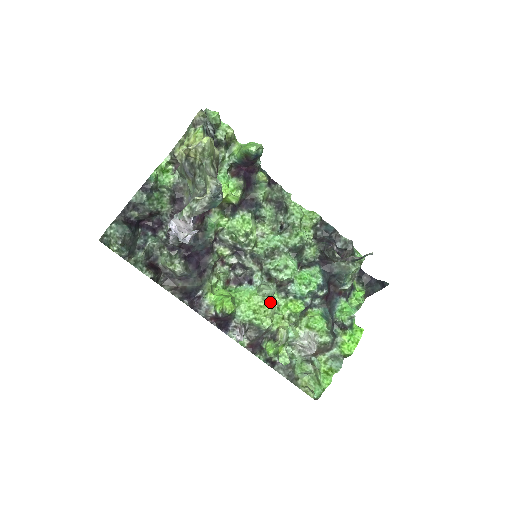
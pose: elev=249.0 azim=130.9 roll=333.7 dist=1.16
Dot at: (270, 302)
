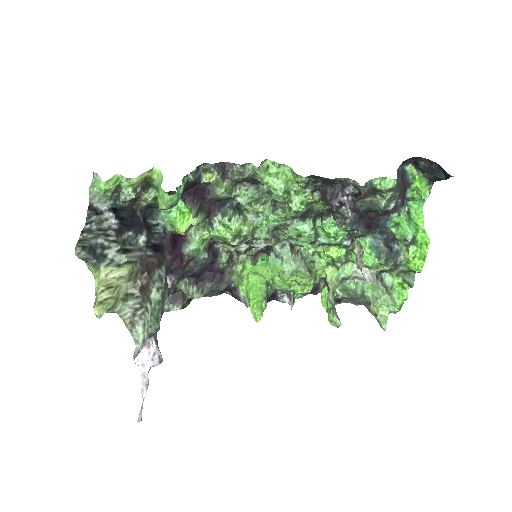
Dot at: (300, 274)
